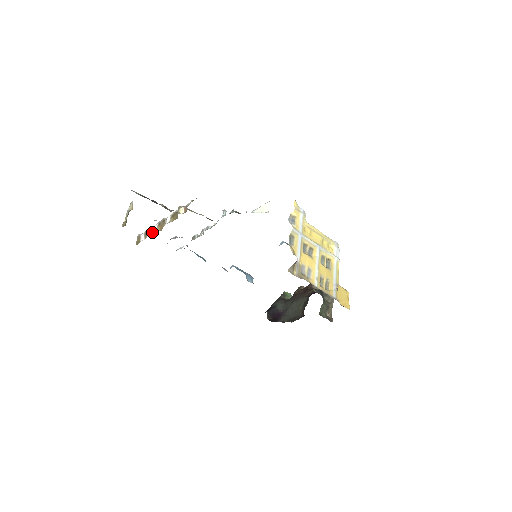
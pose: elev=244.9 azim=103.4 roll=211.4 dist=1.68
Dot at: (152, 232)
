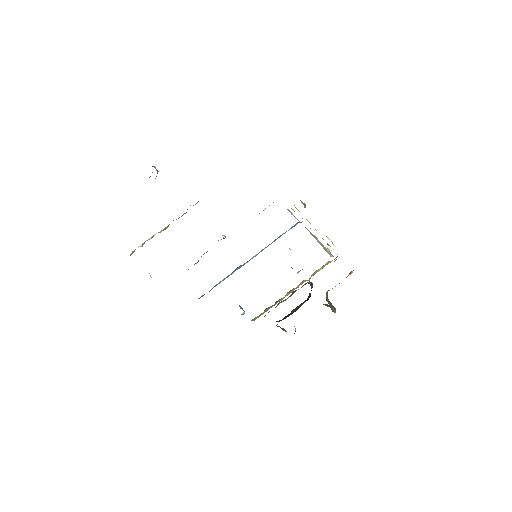
Dot at: (153, 236)
